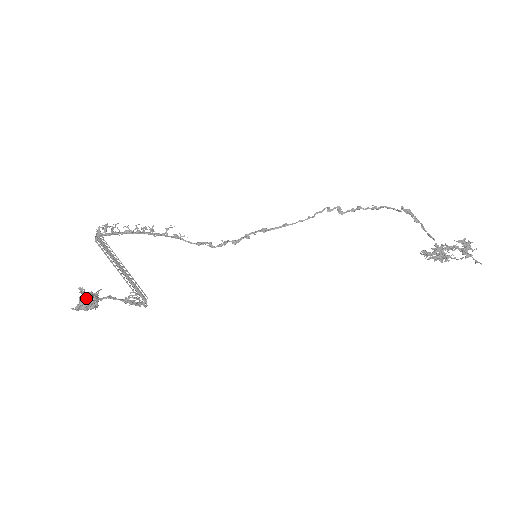
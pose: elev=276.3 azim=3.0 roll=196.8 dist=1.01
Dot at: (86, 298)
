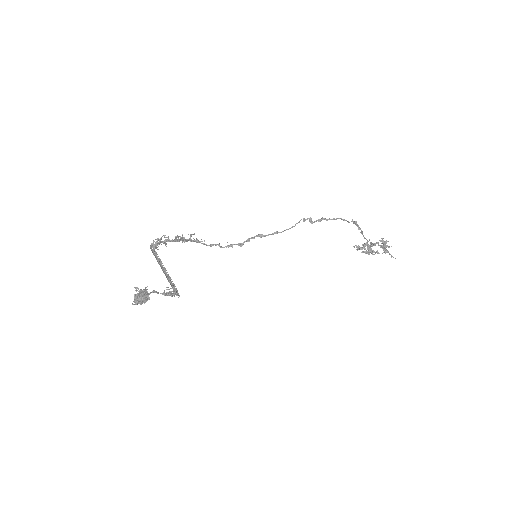
Dot at: (143, 295)
